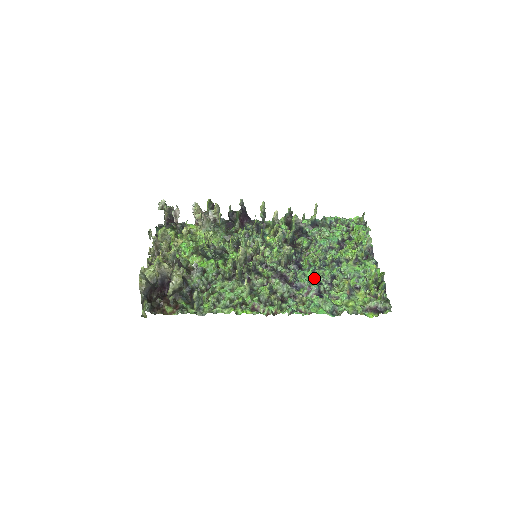
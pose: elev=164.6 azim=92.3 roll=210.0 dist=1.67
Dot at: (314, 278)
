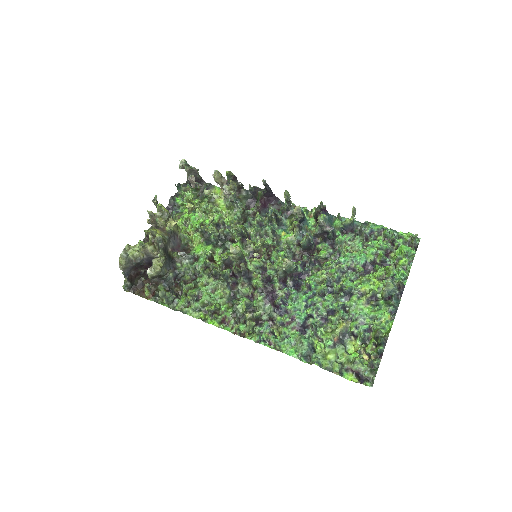
Dot at: (306, 306)
